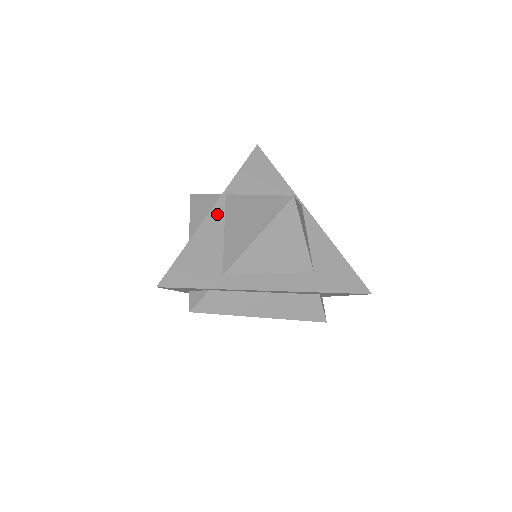
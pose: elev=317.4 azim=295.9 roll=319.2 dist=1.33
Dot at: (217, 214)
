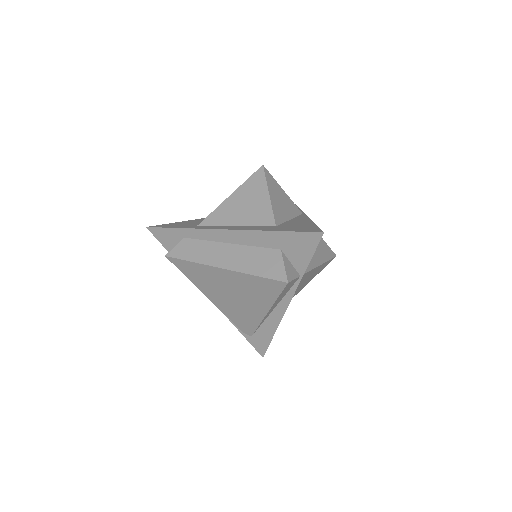
Dot at: occluded
